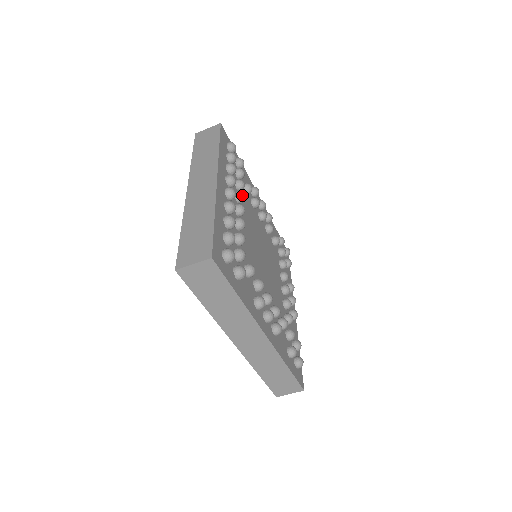
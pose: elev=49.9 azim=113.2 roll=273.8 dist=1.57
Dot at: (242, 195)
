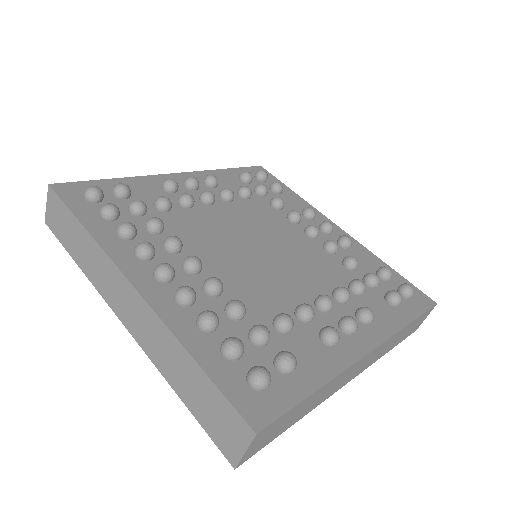
Dot at: (173, 242)
